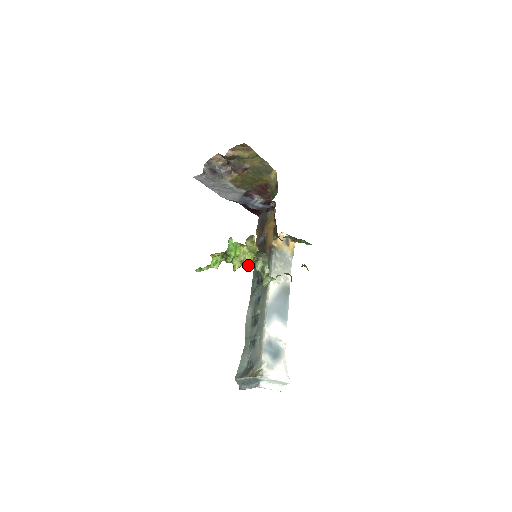
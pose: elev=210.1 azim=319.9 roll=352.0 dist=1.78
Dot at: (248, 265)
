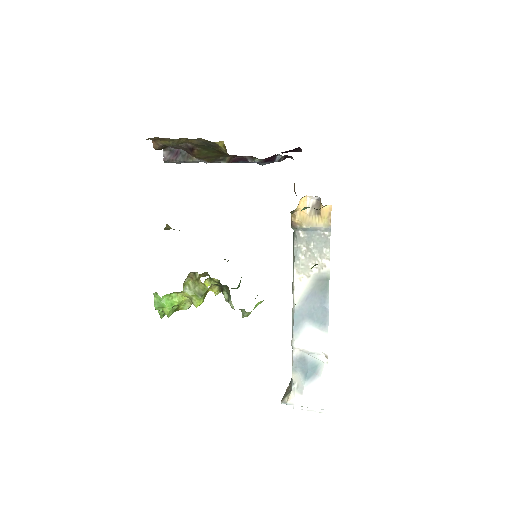
Dot at: occluded
